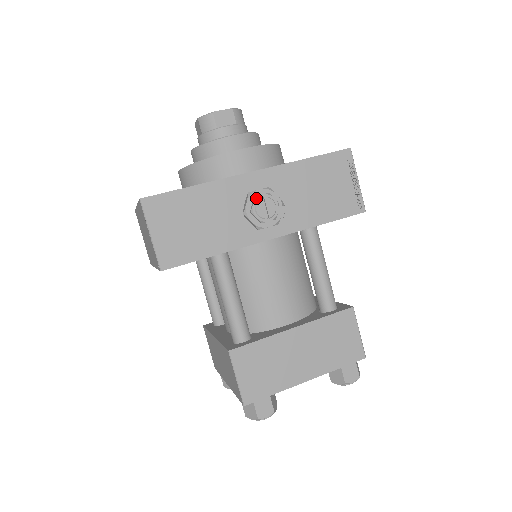
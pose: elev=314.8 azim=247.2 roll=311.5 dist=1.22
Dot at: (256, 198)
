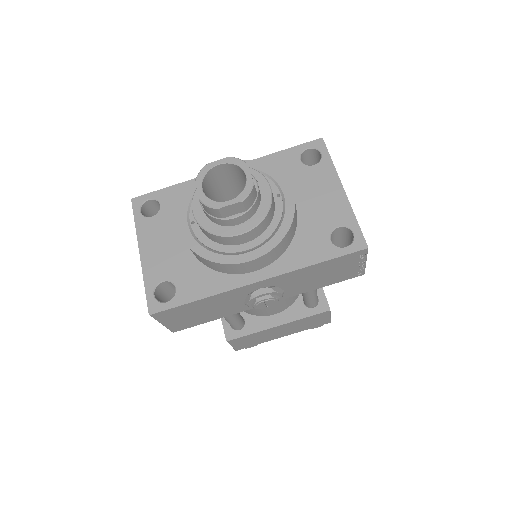
Dot at: (258, 302)
